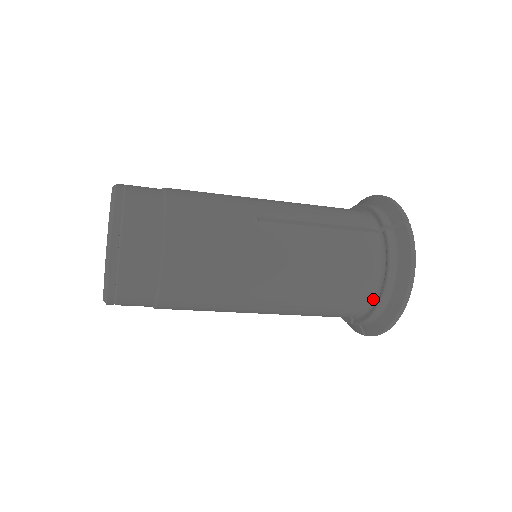
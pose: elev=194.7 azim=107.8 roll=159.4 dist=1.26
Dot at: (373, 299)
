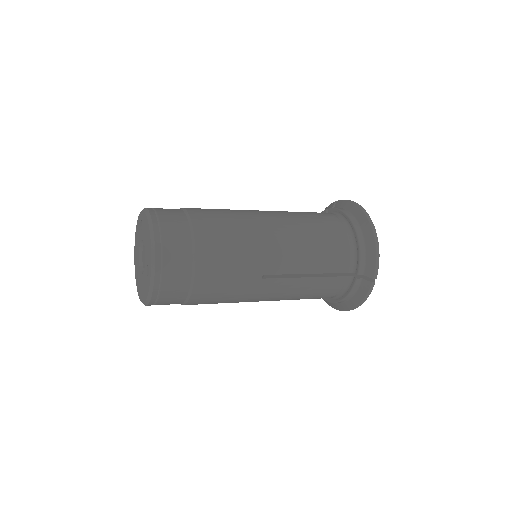
Dot at: occluded
